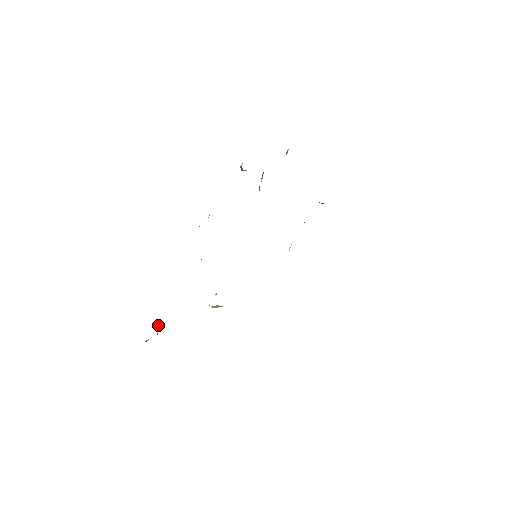
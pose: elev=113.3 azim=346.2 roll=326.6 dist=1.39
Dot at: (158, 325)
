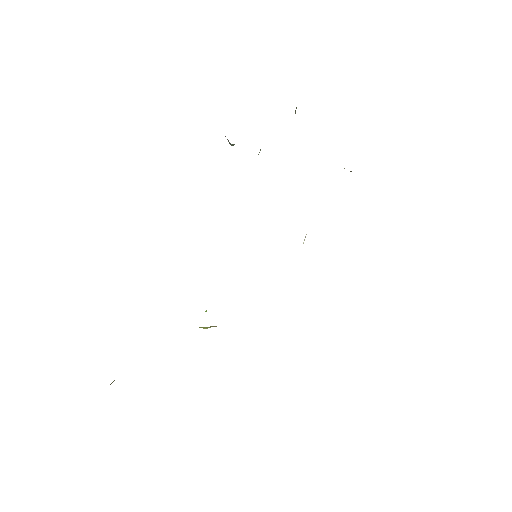
Dot at: occluded
